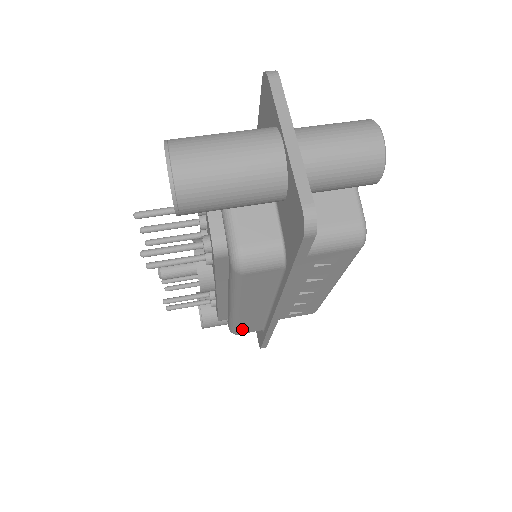
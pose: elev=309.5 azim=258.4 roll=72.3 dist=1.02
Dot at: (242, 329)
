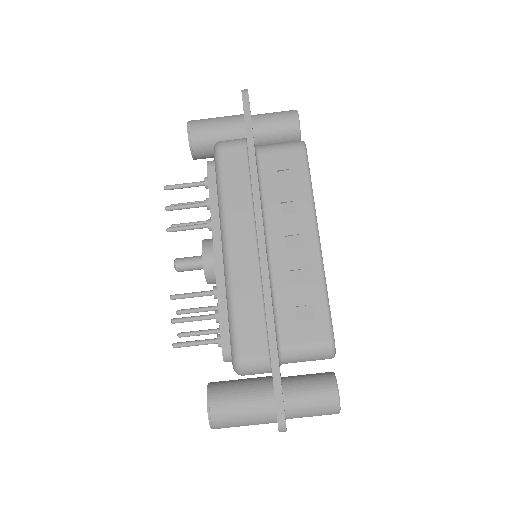
Dot at: occluded
